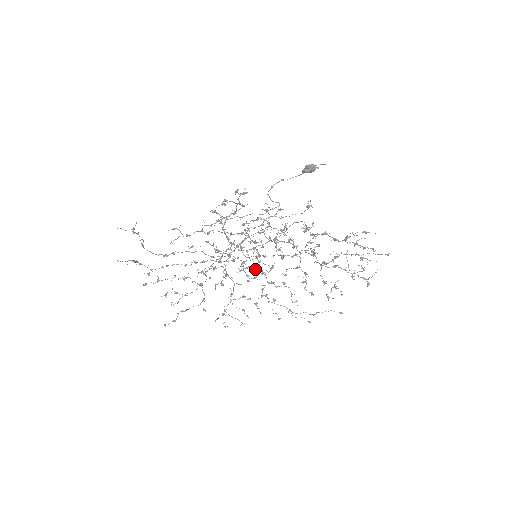
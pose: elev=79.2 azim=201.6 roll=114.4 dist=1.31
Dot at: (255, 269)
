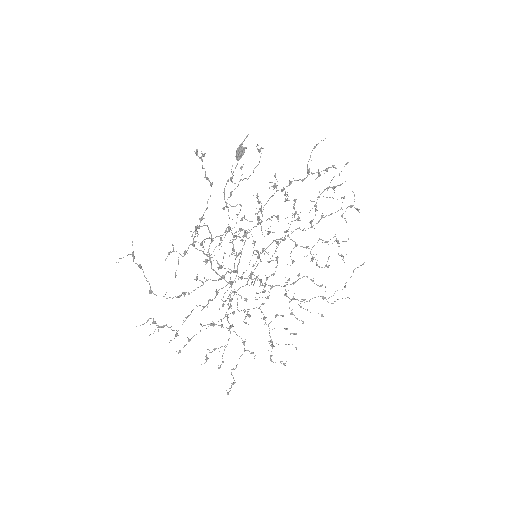
Dot at: occluded
